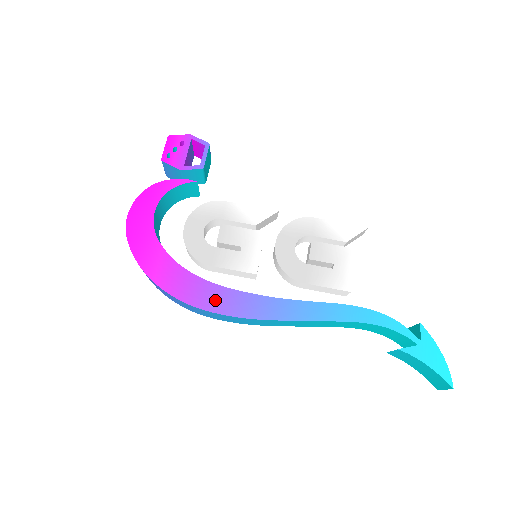
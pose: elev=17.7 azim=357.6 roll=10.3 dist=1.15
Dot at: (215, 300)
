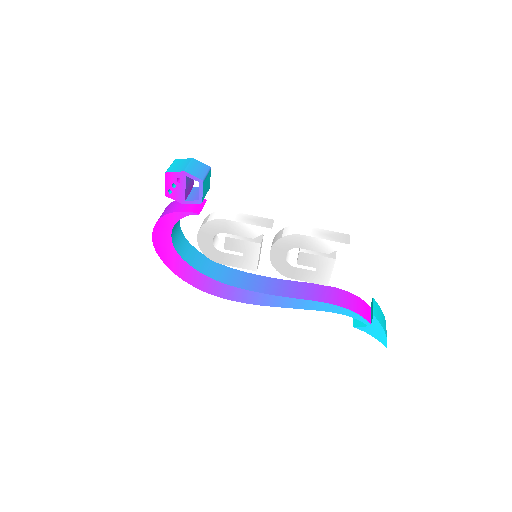
Dot at: (227, 293)
